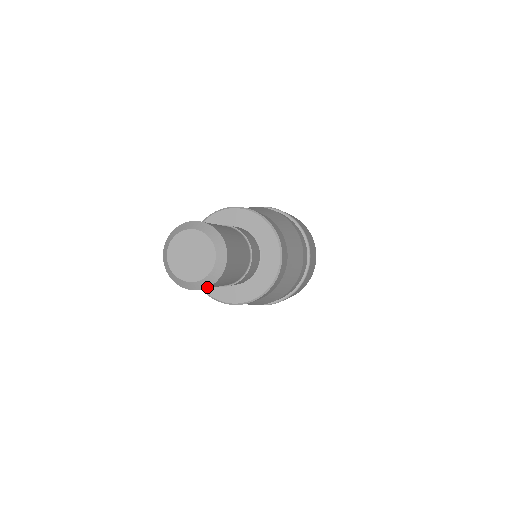
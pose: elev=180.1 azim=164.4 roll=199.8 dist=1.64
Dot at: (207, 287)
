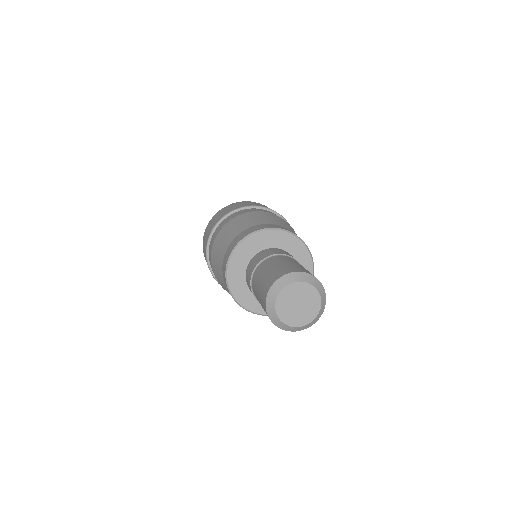
Dot at: (294, 331)
